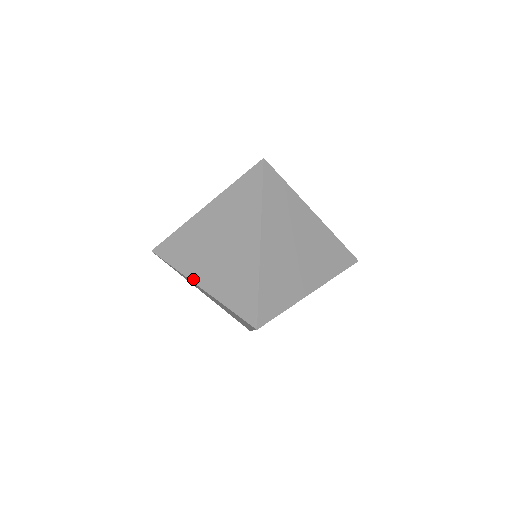
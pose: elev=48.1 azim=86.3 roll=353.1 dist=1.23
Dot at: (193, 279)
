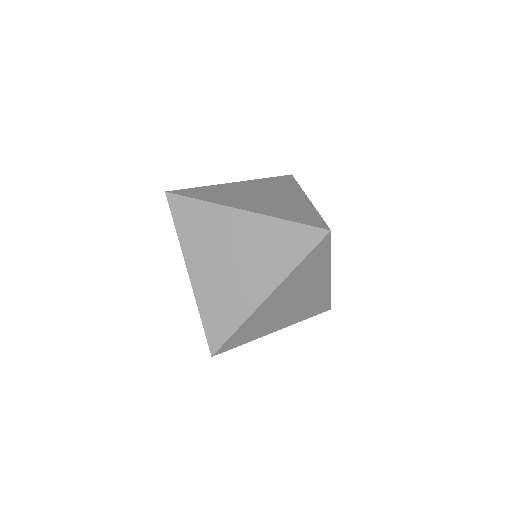
Dot at: (234, 206)
